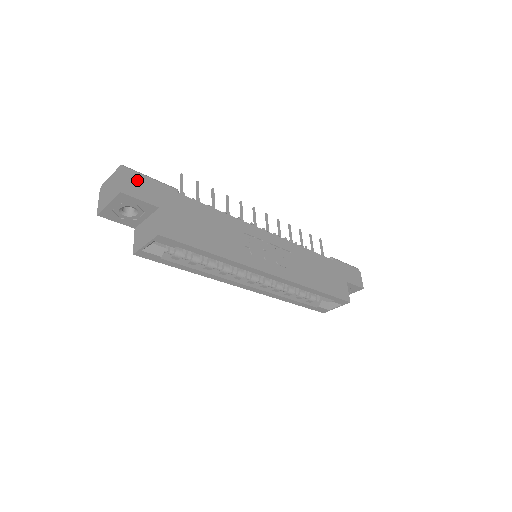
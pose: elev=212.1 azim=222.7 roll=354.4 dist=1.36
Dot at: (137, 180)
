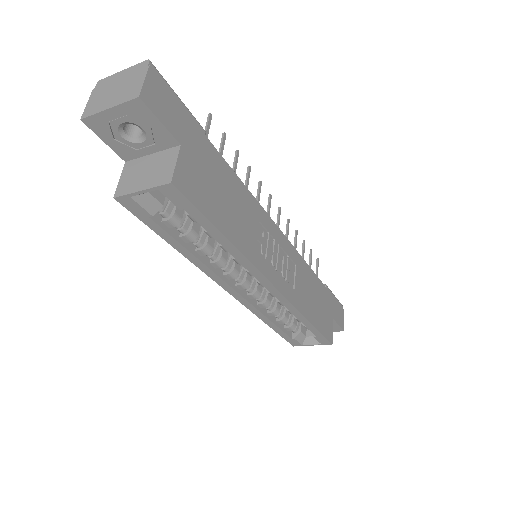
Dot at: (163, 92)
